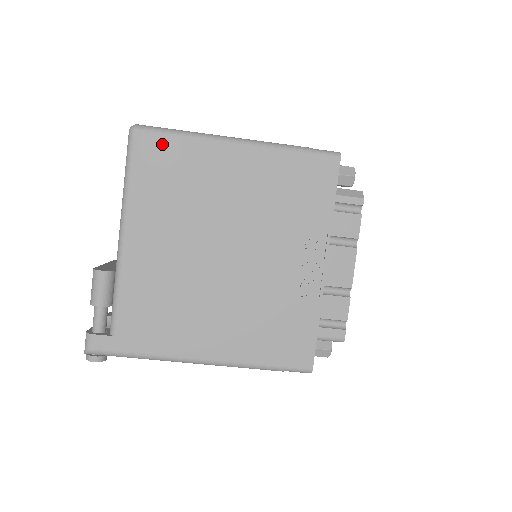
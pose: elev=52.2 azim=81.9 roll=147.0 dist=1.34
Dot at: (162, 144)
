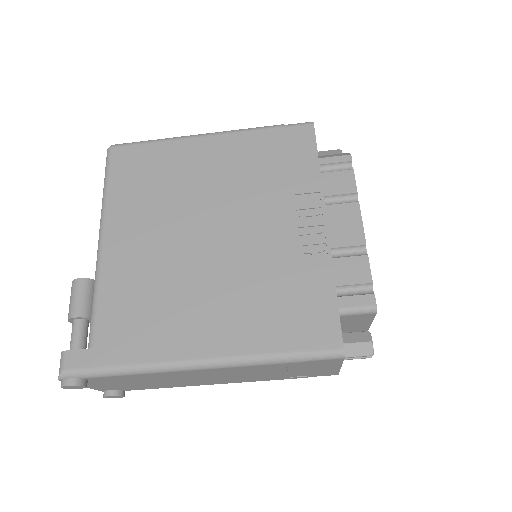
Dot at: (137, 152)
